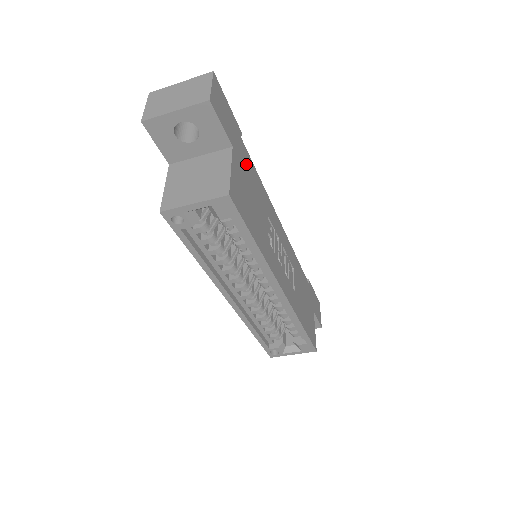
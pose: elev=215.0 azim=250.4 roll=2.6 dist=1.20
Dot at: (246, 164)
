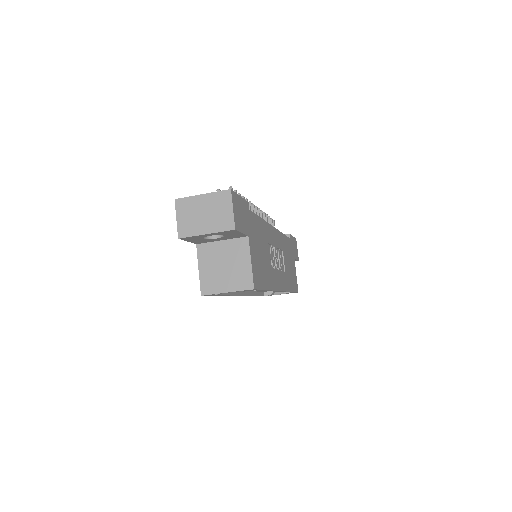
Dot at: (254, 229)
